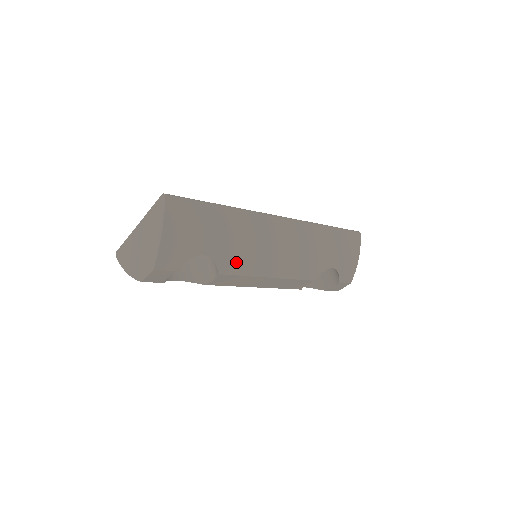
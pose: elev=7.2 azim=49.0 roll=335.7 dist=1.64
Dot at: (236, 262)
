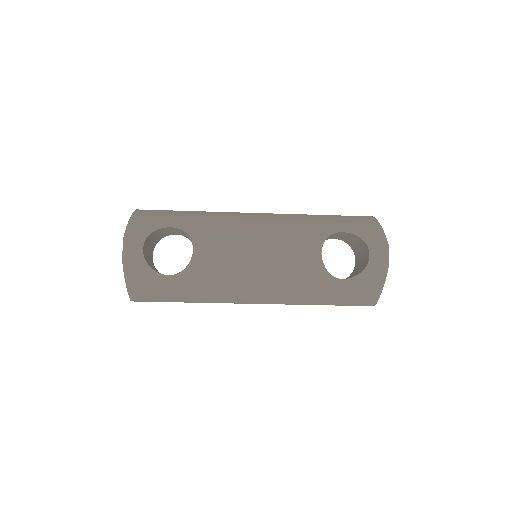
Dot at: (208, 231)
